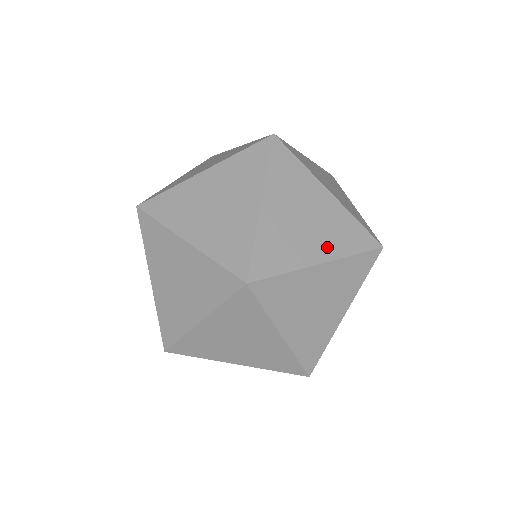
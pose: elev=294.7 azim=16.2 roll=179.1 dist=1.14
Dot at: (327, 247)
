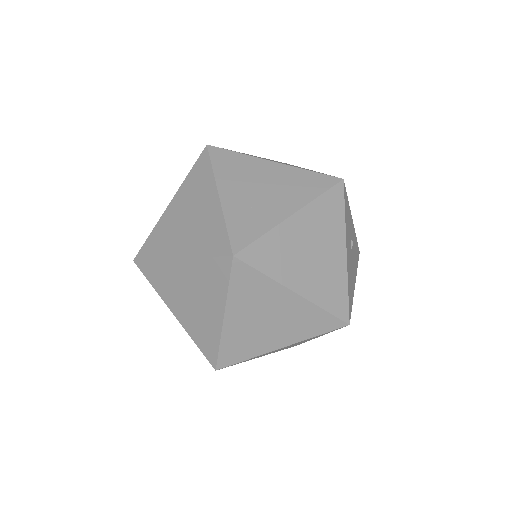
Dot at: (292, 200)
